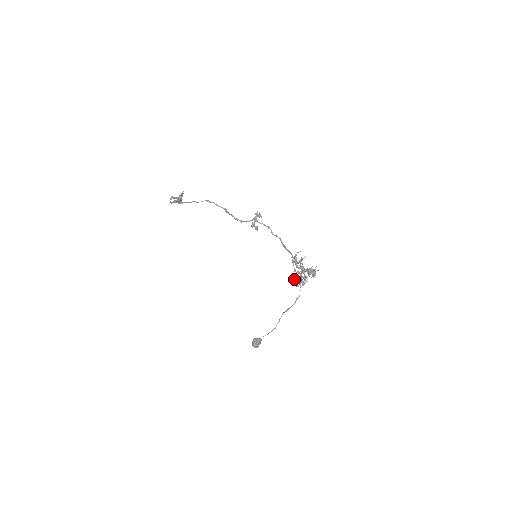
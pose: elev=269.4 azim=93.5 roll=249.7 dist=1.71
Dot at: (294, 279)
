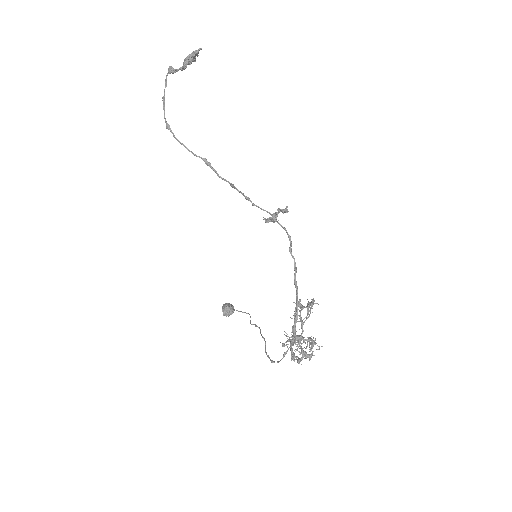
Dot at: (285, 332)
